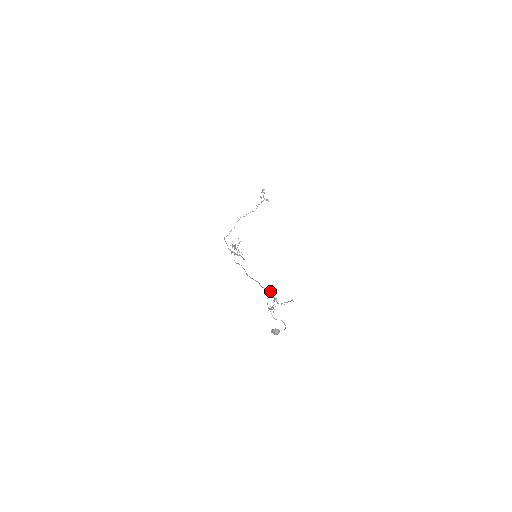
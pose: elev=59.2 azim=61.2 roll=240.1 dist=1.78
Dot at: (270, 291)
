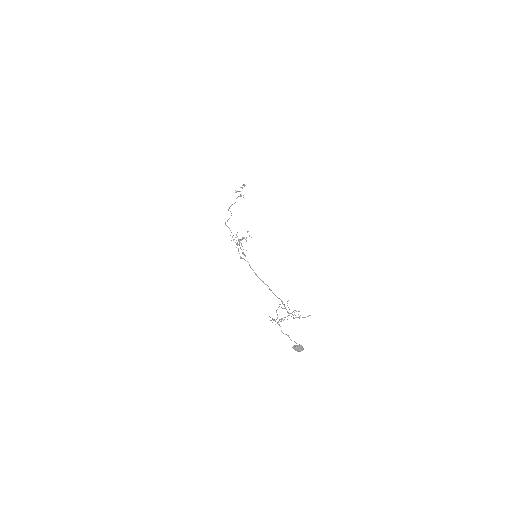
Dot at: occluded
